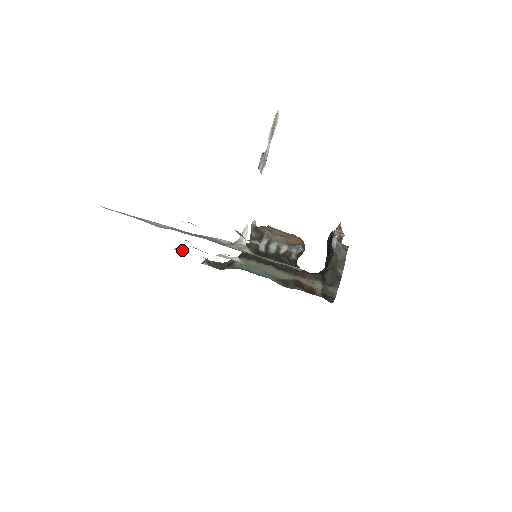
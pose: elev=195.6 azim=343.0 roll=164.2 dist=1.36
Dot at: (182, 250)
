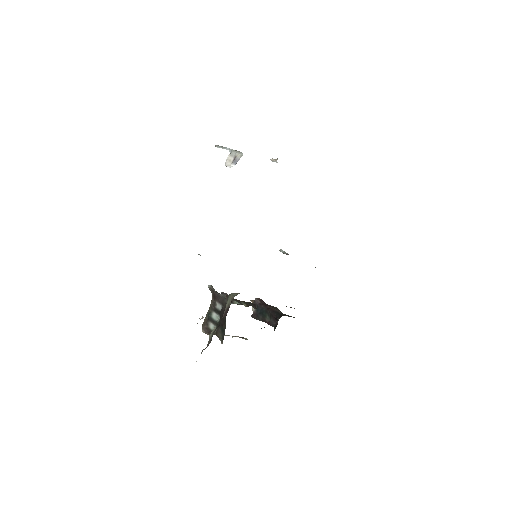
Dot at: occluded
